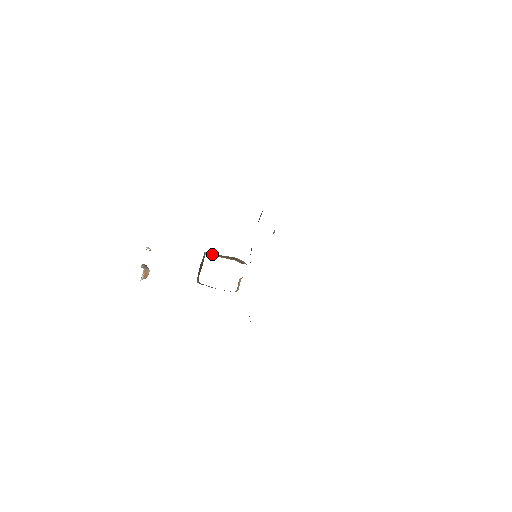
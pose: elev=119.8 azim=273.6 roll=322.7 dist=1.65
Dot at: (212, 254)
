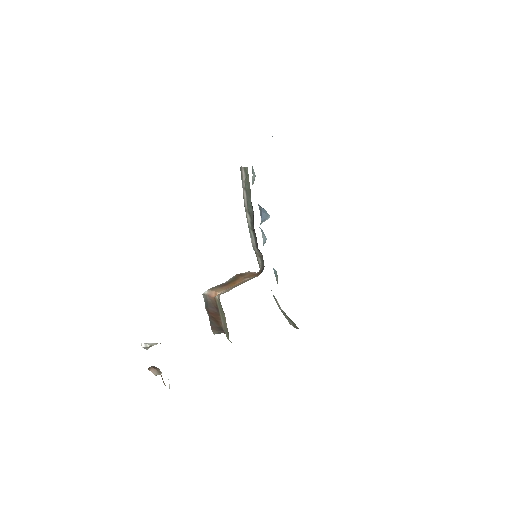
Dot at: (219, 290)
